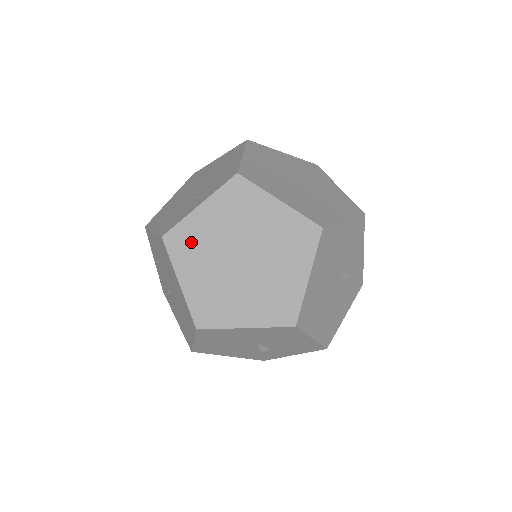
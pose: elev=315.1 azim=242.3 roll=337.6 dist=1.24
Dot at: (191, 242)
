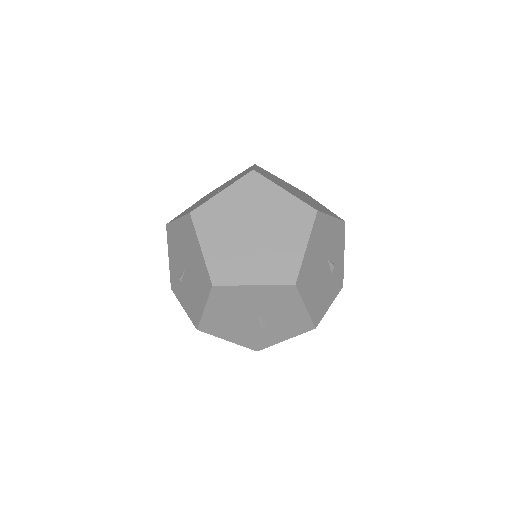
Dot at: (213, 217)
